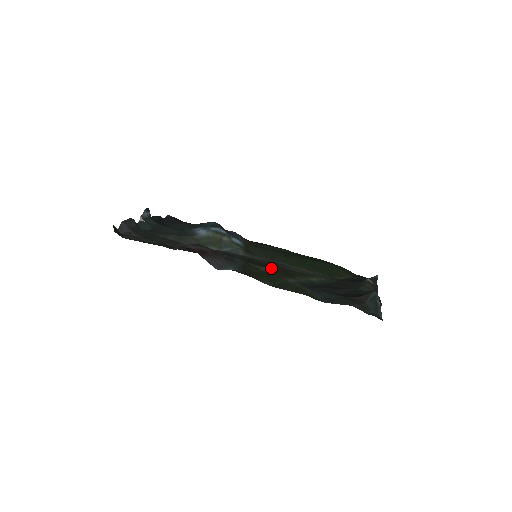
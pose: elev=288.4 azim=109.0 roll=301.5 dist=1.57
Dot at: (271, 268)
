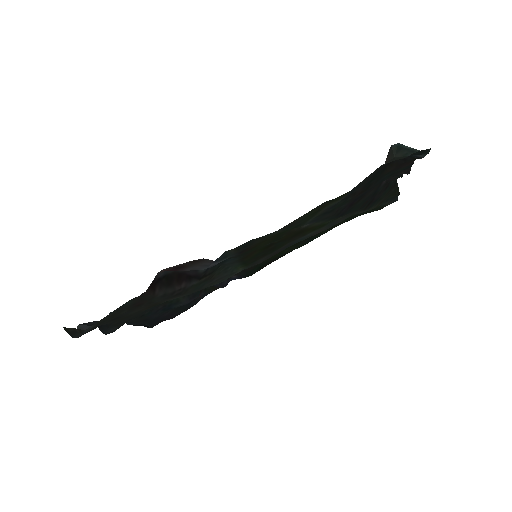
Dot at: (276, 242)
